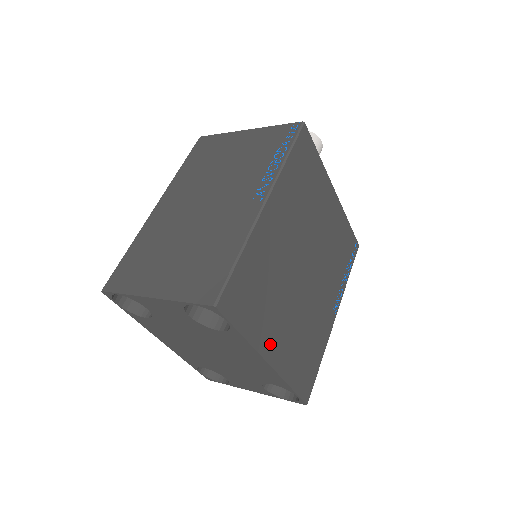
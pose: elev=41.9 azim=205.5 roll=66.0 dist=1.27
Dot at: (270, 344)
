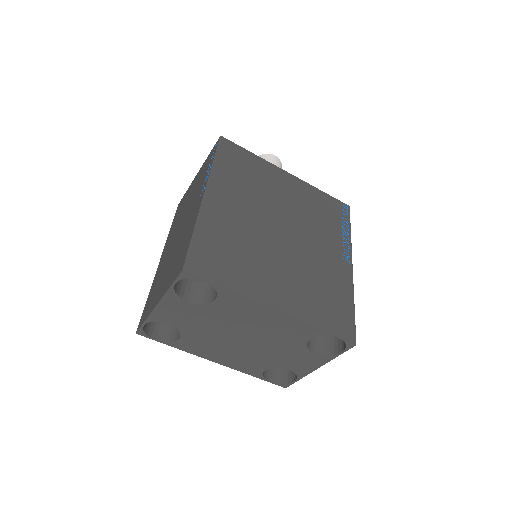
Dot at: (269, 294)
